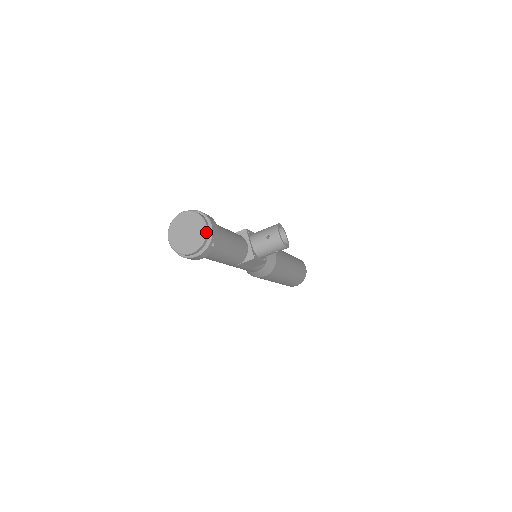
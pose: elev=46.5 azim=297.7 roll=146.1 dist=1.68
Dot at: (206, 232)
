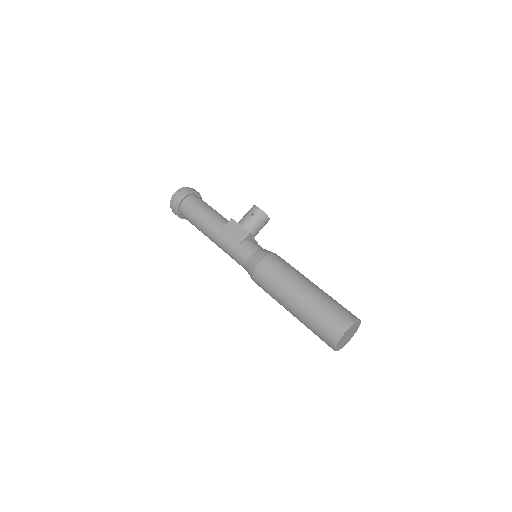
Dot at: occluded
